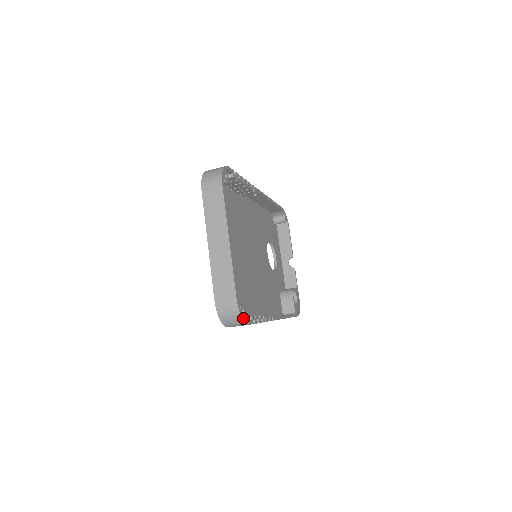
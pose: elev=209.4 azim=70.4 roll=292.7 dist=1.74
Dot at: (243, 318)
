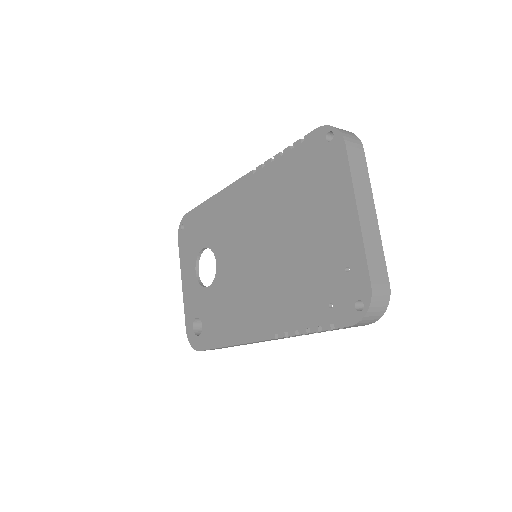
Dot at: (381, 313)
